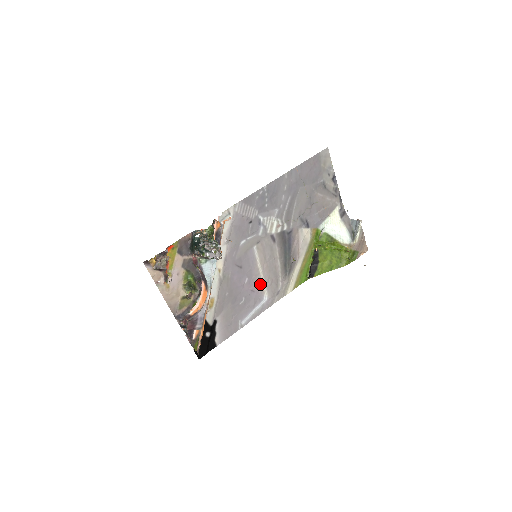
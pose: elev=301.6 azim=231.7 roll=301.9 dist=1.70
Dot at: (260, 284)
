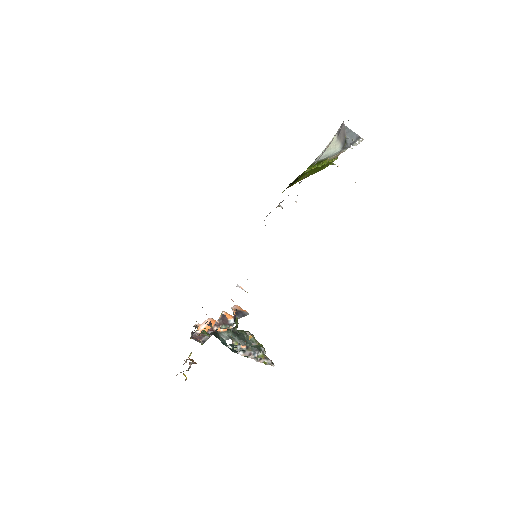
Dot at: occluded
